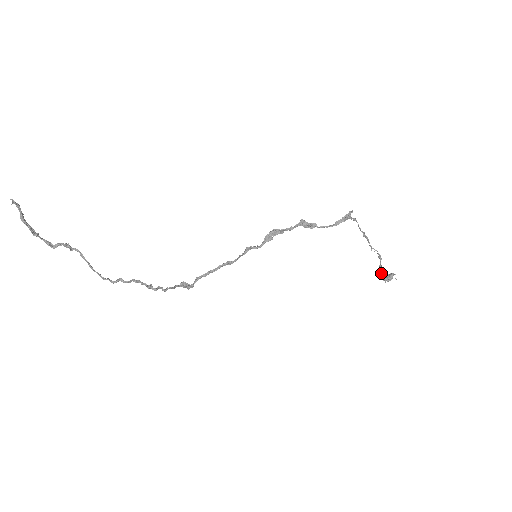
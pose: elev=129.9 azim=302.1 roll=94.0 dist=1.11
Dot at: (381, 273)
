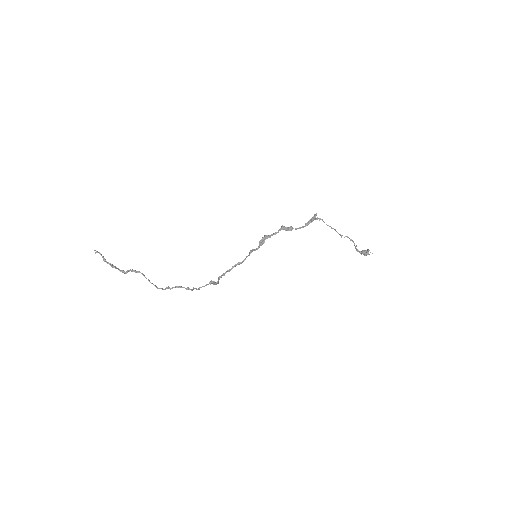
Dot at: (358, 251)
